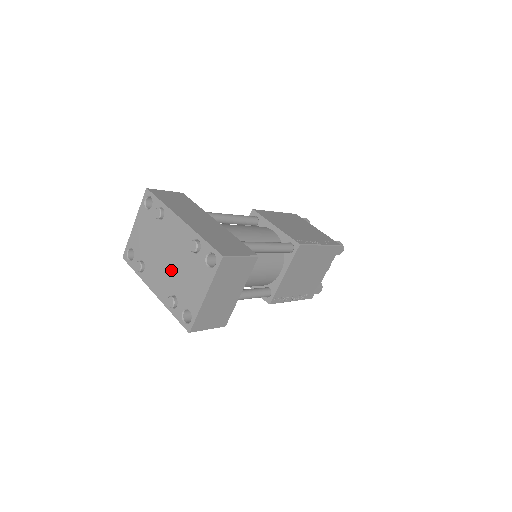
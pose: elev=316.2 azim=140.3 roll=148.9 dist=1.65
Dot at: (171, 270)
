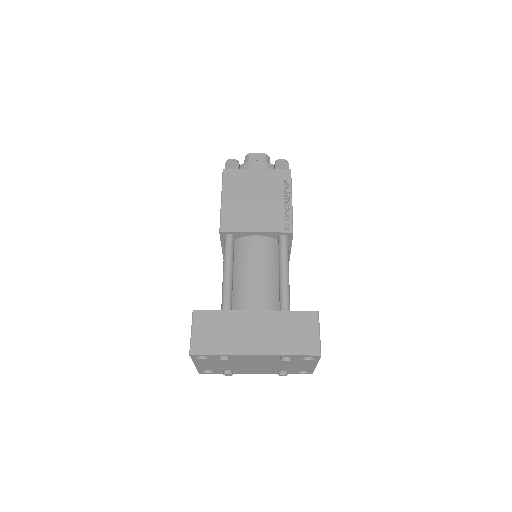
Dot at: (267, 367)
